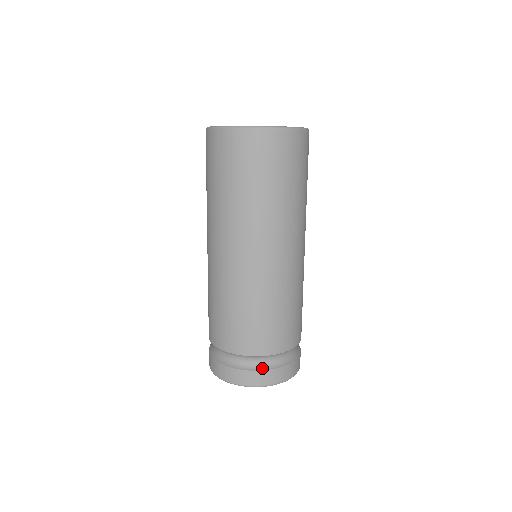
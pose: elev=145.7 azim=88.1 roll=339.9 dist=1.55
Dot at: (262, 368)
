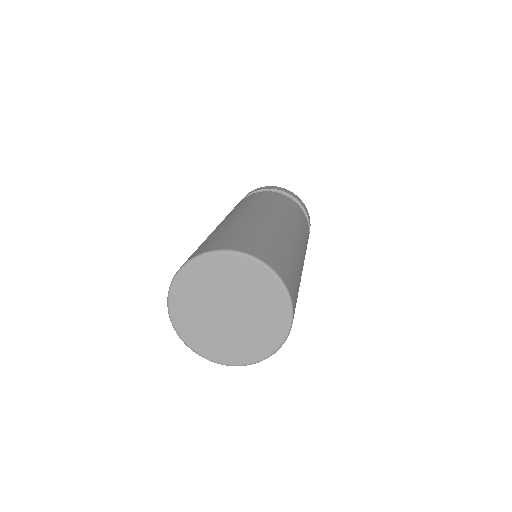
Dot at: occluded
